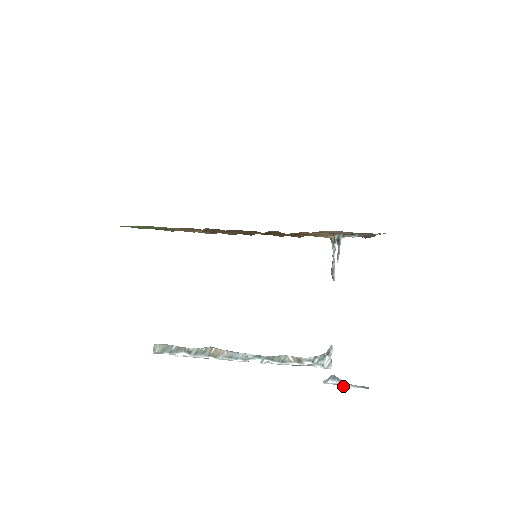
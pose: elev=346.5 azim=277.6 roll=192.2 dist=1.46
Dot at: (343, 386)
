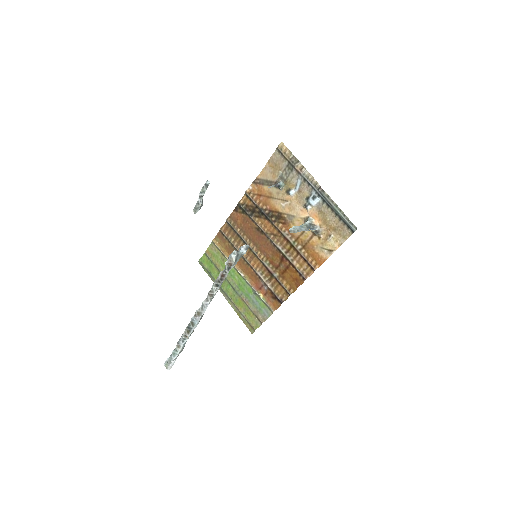
Dot at: (199, 197)
